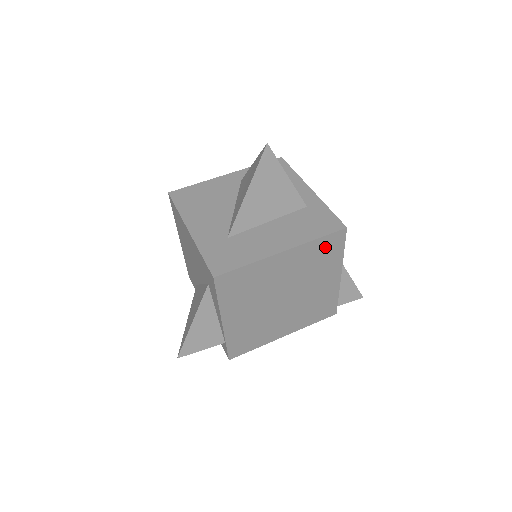
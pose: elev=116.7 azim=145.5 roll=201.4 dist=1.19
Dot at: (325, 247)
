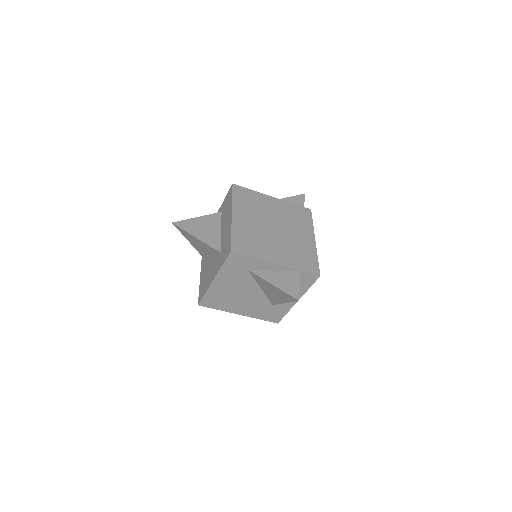
Dot at: (242, 197)
